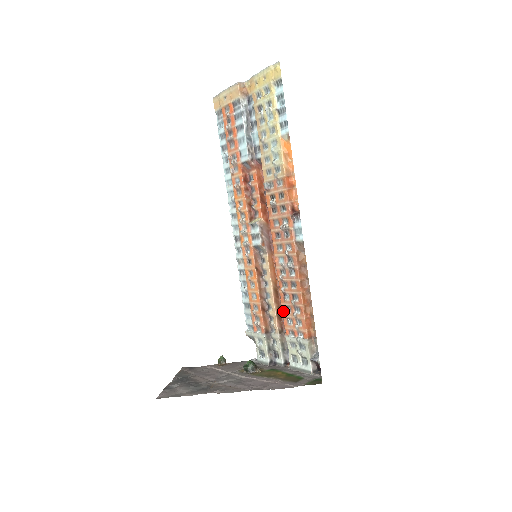
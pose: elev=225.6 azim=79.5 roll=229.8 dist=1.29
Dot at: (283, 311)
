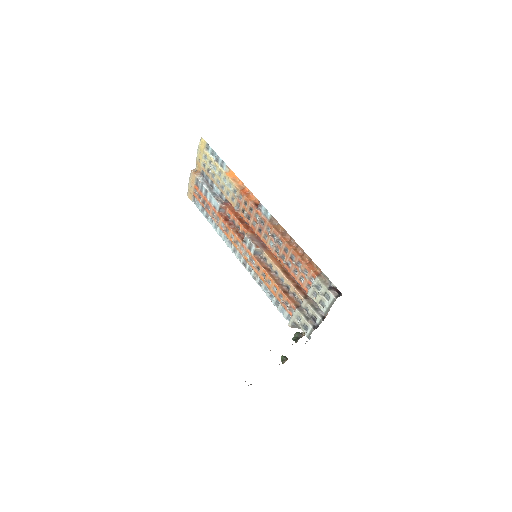
Dot at: occluded
